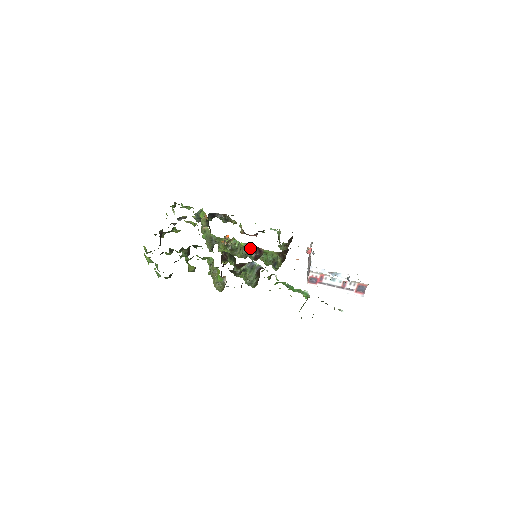
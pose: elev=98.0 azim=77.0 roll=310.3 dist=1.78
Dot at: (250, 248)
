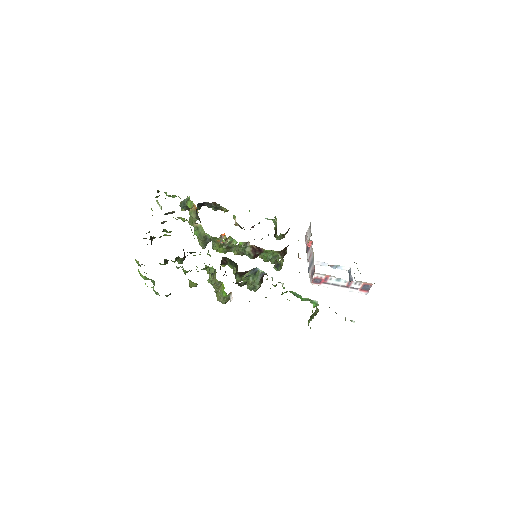
Dot at: (249, 247)
